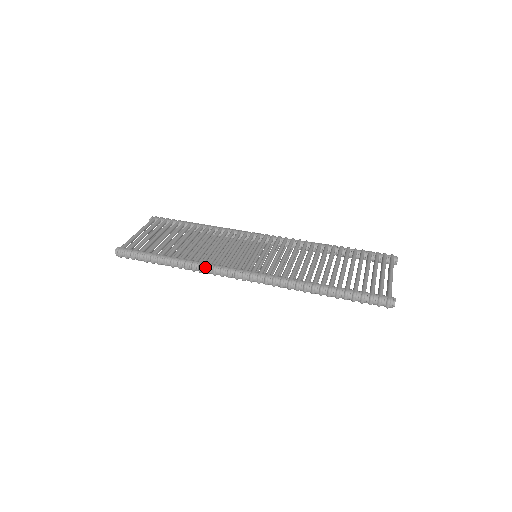
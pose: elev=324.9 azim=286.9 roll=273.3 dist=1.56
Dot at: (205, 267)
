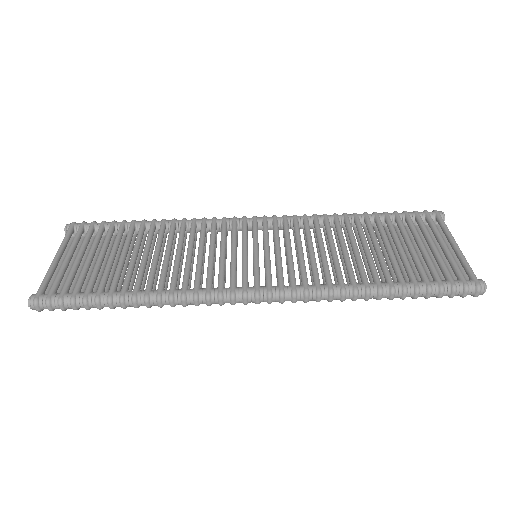
Dot at: (192, 297)
